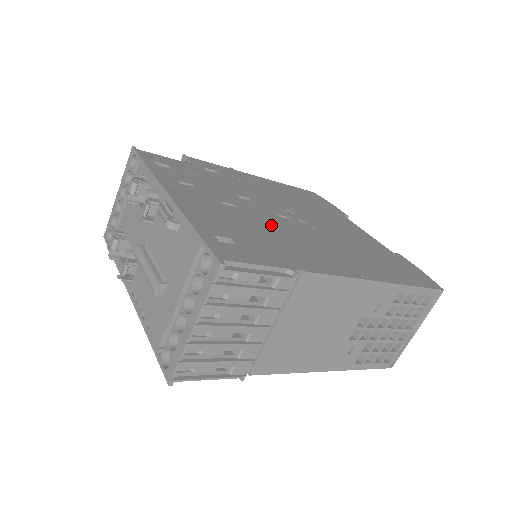
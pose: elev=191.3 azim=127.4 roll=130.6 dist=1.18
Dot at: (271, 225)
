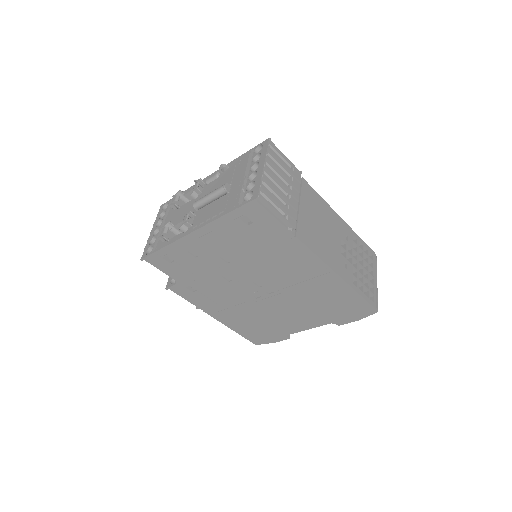
Dot at: occluded
